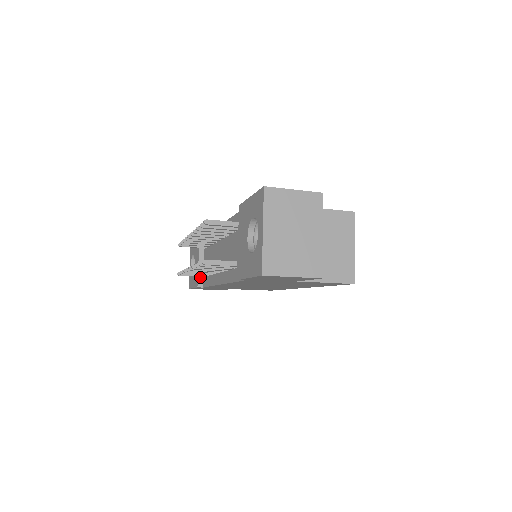
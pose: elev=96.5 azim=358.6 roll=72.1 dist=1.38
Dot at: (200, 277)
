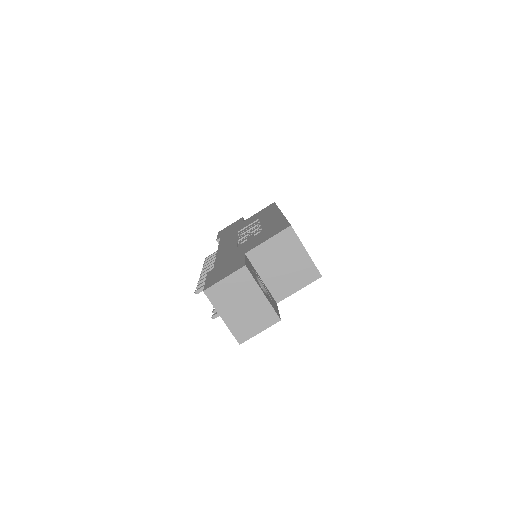
Dot at: occluded
